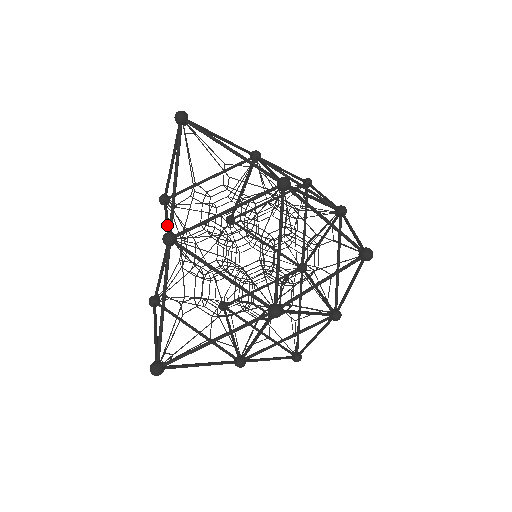
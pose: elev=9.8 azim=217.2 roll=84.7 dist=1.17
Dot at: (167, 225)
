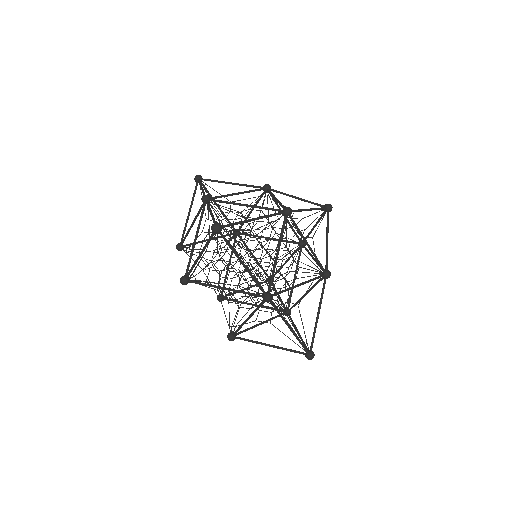
Dot at: (198, 212)
